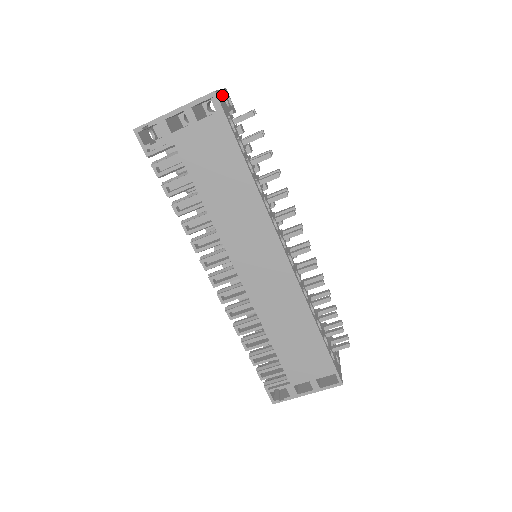
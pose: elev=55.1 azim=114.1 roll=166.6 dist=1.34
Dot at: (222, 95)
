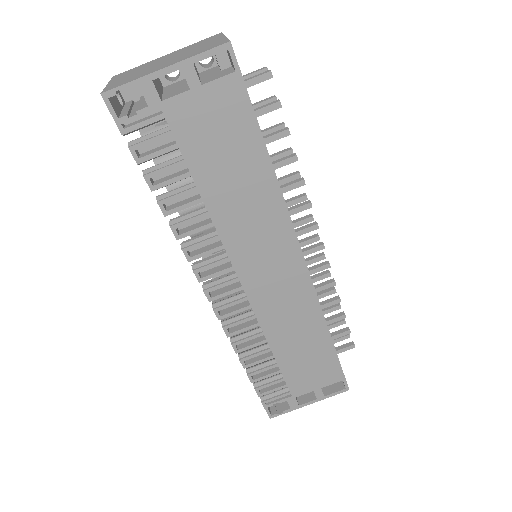
Dot at: occluded
